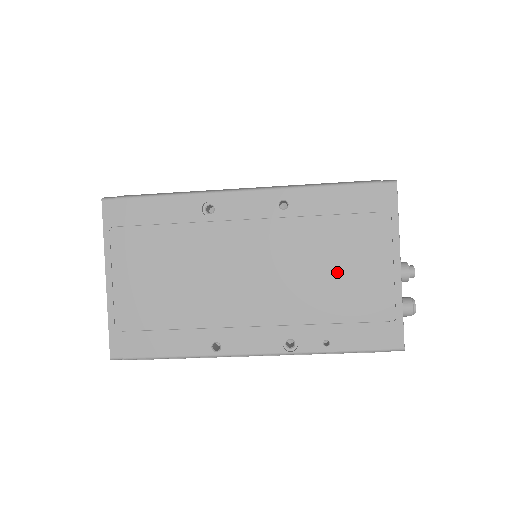
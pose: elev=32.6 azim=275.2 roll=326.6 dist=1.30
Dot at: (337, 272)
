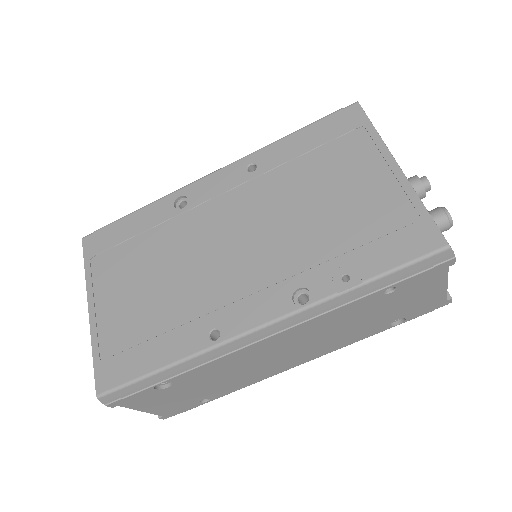
Dot at: (329, 201)
